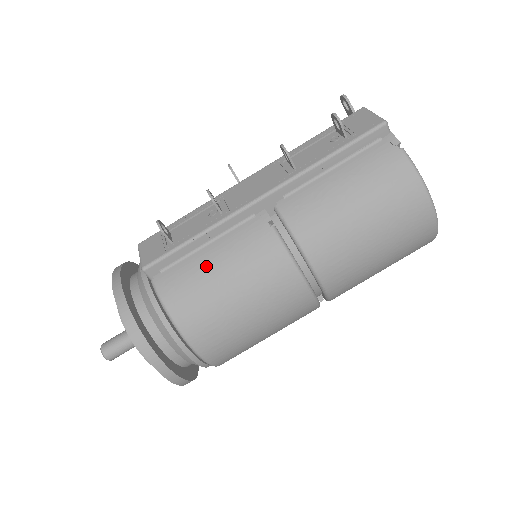
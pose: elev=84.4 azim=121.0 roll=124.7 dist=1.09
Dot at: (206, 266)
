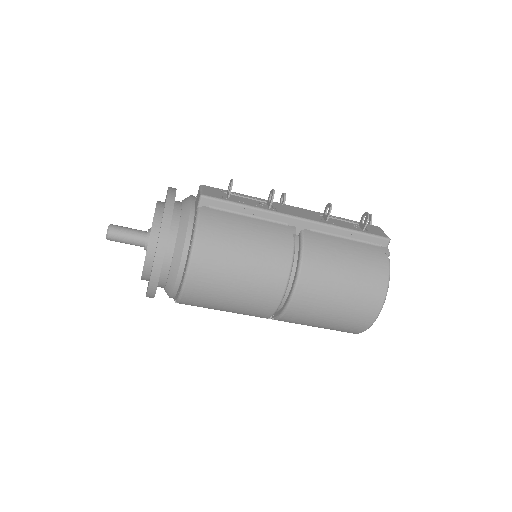
Dot at: (240, 226)
